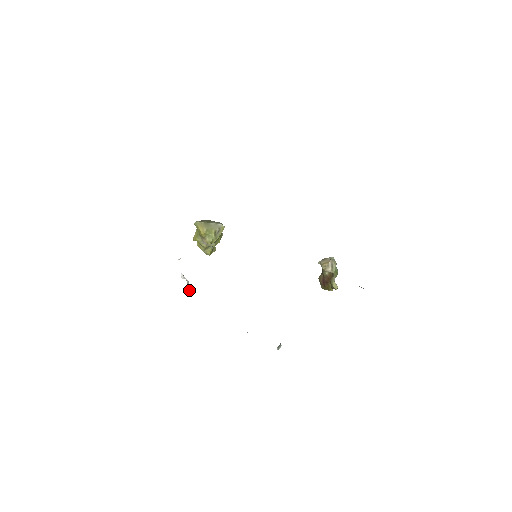
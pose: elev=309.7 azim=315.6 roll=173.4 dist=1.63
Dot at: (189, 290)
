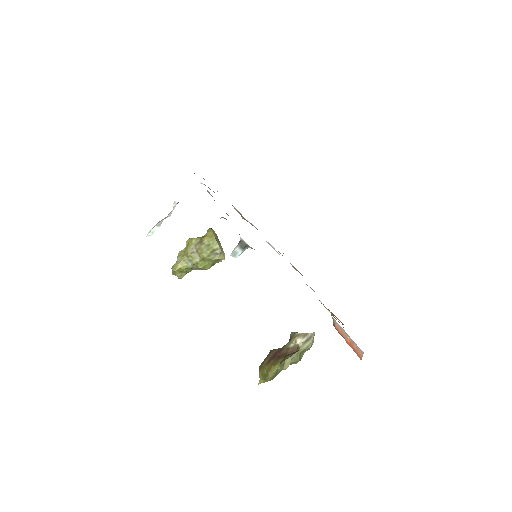
Dot at: (152, 229)
